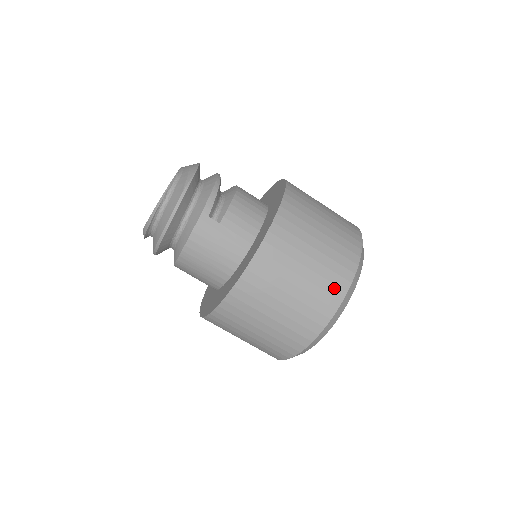
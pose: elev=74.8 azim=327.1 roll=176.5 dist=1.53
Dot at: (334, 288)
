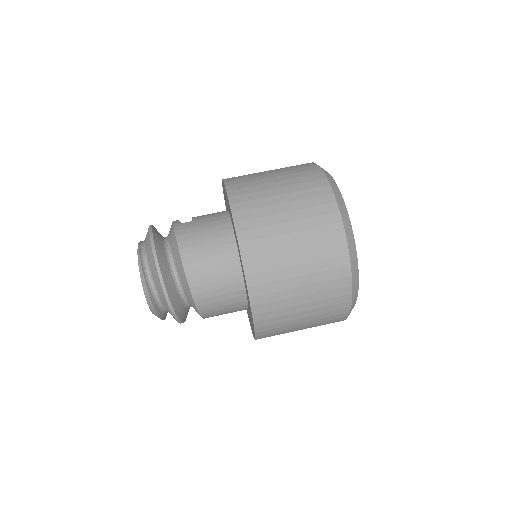
Dot at: (305, 169)
